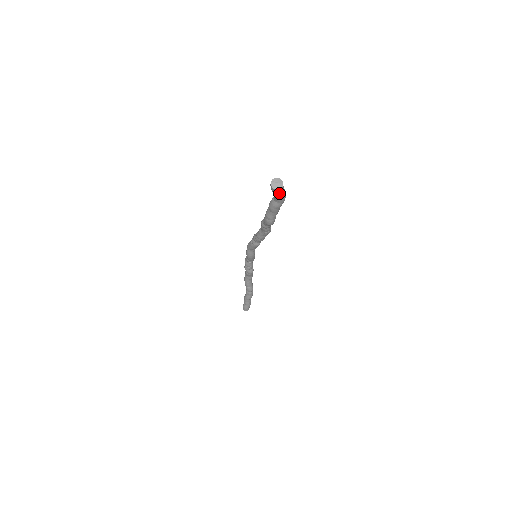
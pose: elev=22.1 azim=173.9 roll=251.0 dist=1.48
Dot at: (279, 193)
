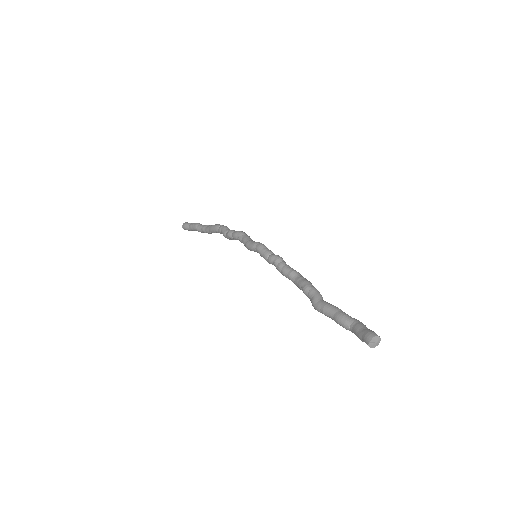
Dot at: occluded
